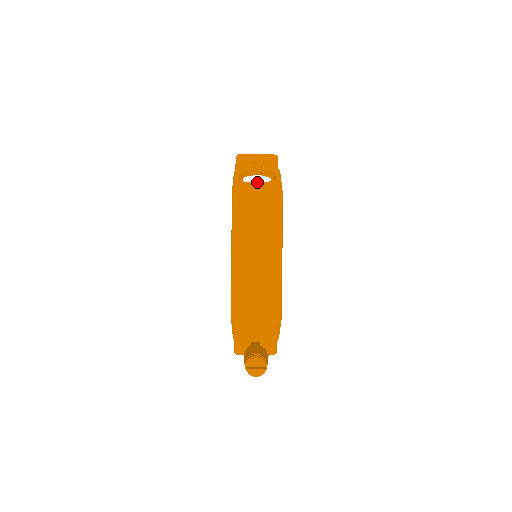
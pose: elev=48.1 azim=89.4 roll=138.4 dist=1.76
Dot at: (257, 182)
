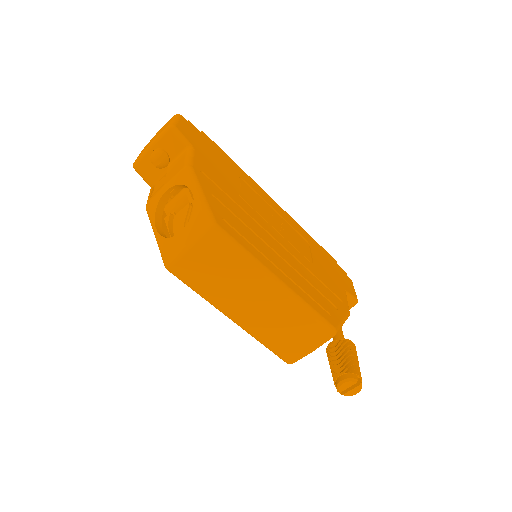
Dot at: (181, 193)
